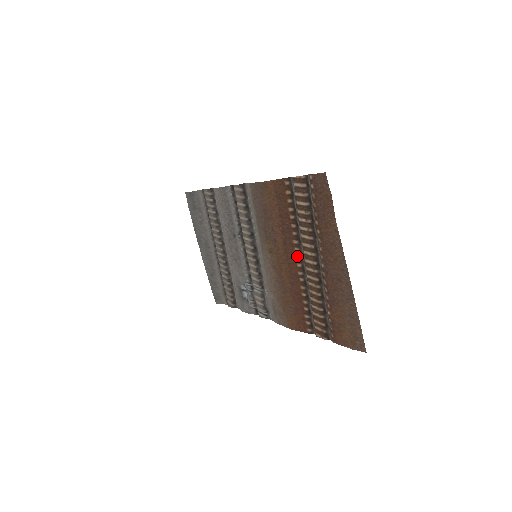
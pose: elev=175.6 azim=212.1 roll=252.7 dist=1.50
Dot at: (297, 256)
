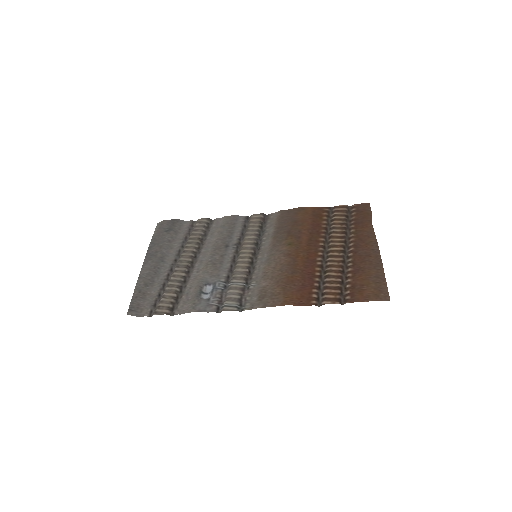
Dot at: (321, 248)
